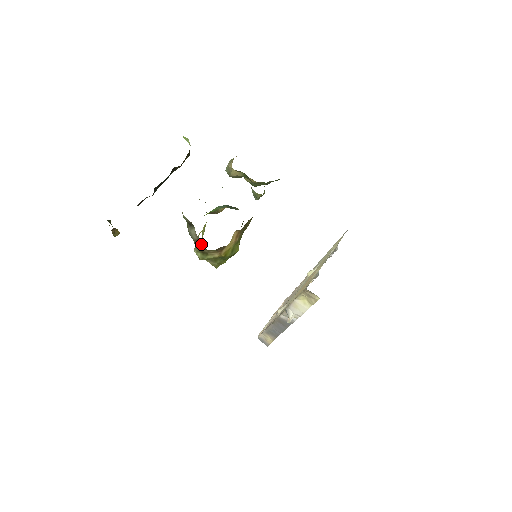
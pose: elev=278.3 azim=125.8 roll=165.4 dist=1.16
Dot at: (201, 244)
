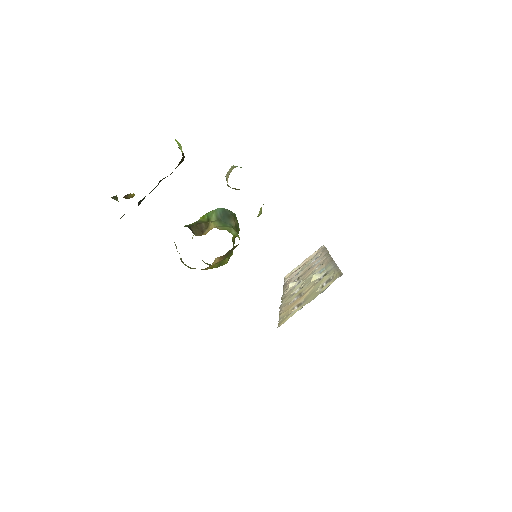
Dot at: occluded
